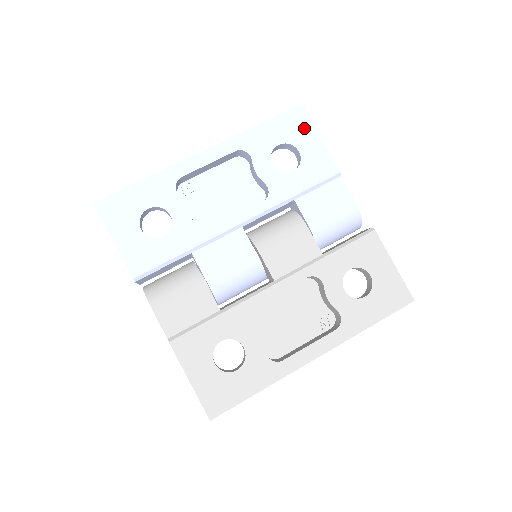
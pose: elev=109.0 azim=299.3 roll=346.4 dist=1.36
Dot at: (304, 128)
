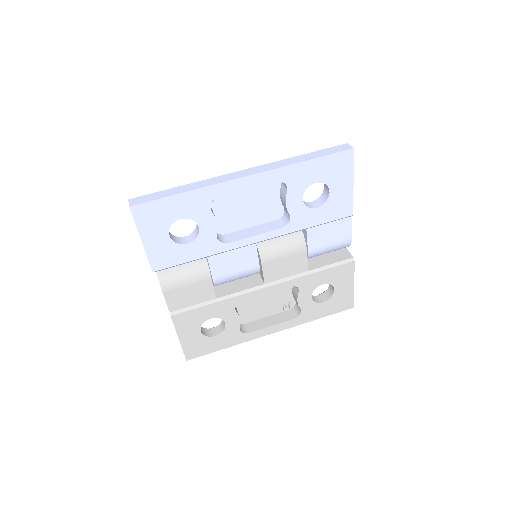
Dot at: (344, 172)
